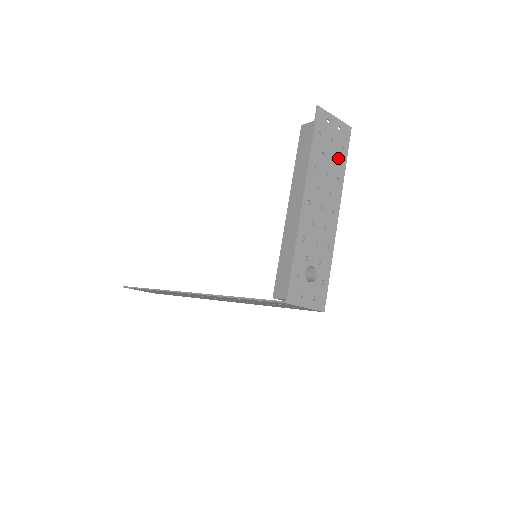
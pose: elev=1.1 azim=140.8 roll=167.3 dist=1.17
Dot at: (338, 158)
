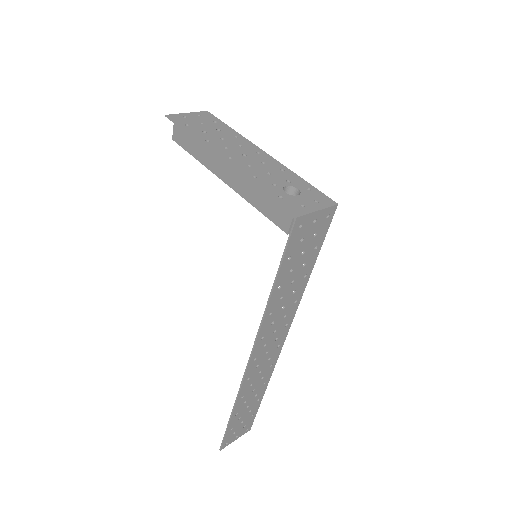
Dot at: (219, 128)
